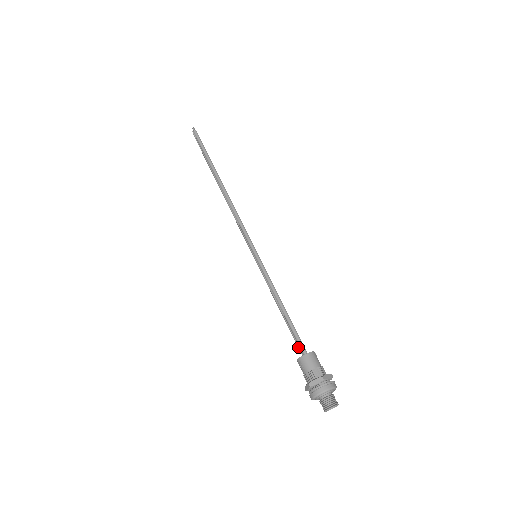
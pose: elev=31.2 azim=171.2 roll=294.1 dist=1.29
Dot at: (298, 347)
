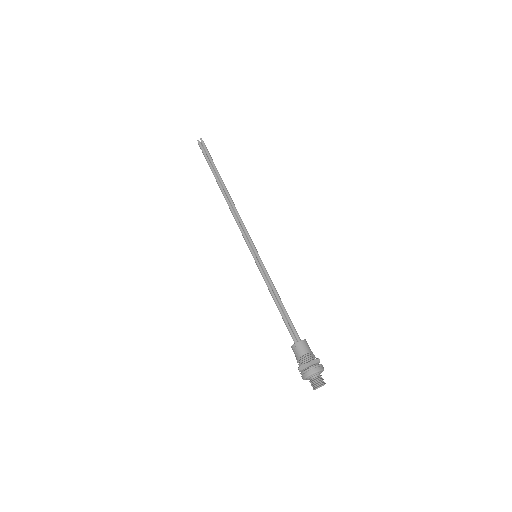
Dot at: (292, 335)
